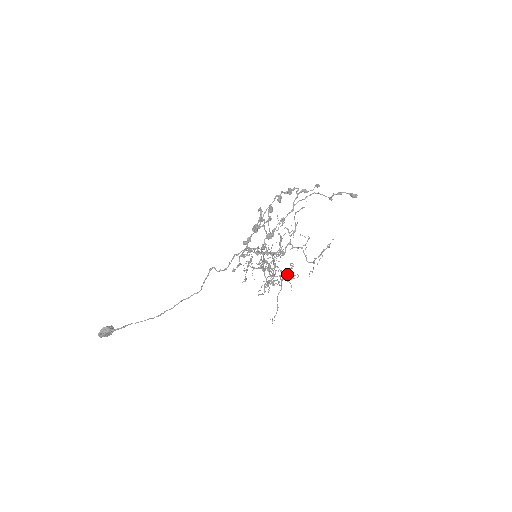
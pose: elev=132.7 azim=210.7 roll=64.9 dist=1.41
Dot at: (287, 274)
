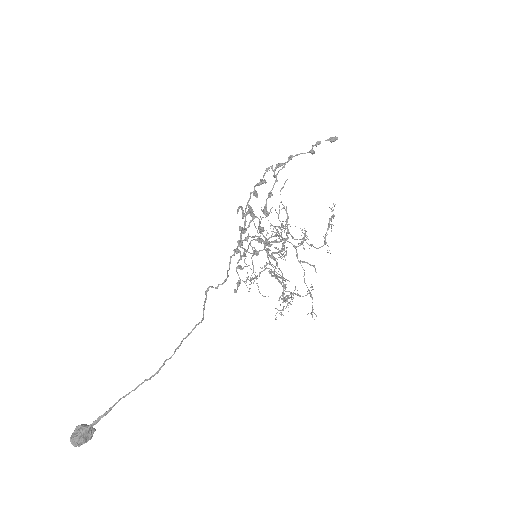
Dot at: (303, 247)
